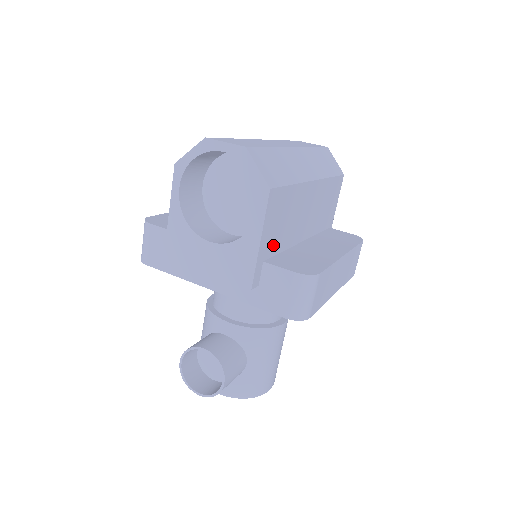
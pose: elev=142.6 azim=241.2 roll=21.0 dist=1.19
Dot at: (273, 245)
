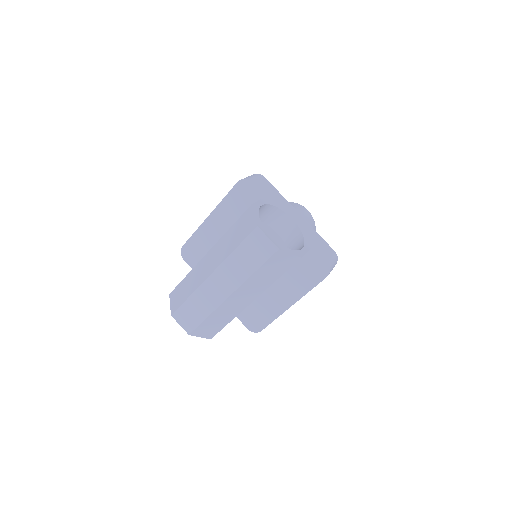
Dot at: occluded
